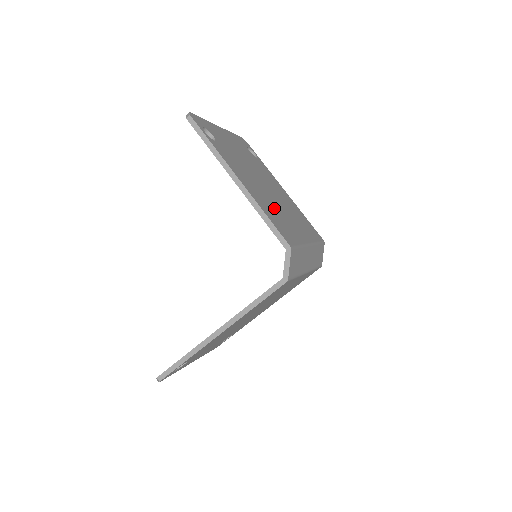
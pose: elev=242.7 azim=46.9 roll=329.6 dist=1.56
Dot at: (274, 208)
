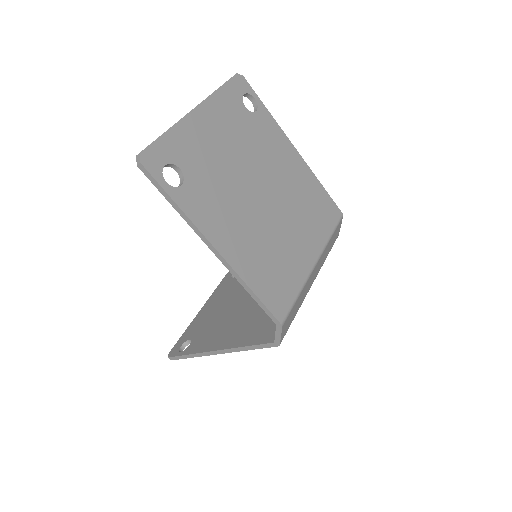
Dot at: (269, 247)
